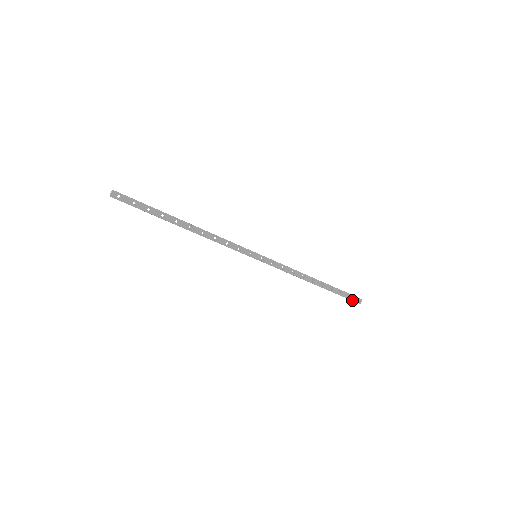
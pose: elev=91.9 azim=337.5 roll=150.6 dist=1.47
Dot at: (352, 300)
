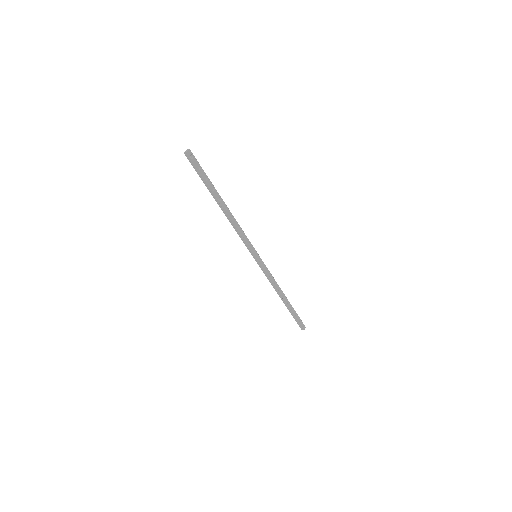
Dot at: (300, 325)
